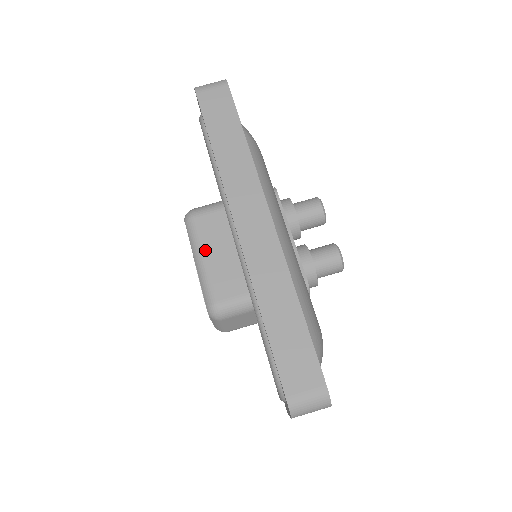
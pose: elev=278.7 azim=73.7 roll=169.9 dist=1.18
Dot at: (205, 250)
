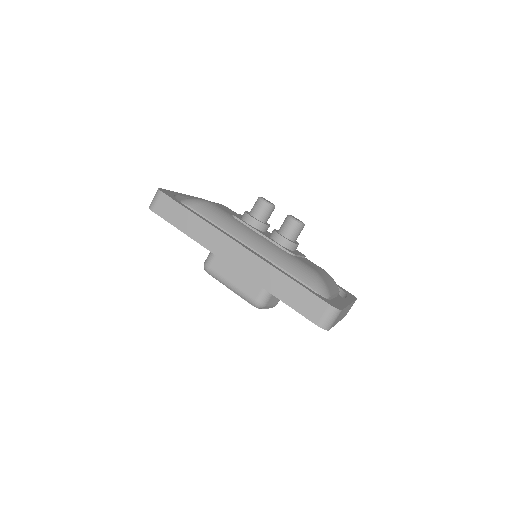
Dot at: (228, 279)
